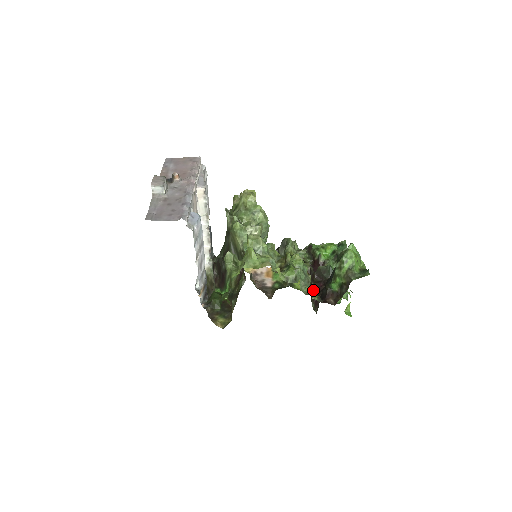
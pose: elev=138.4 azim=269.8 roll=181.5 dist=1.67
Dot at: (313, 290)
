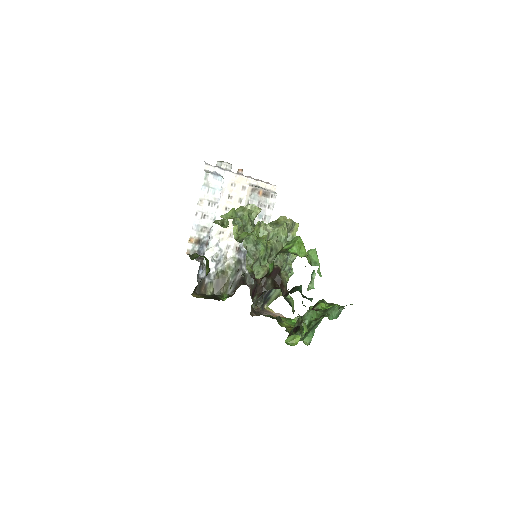
Dot at: (266, 287)
